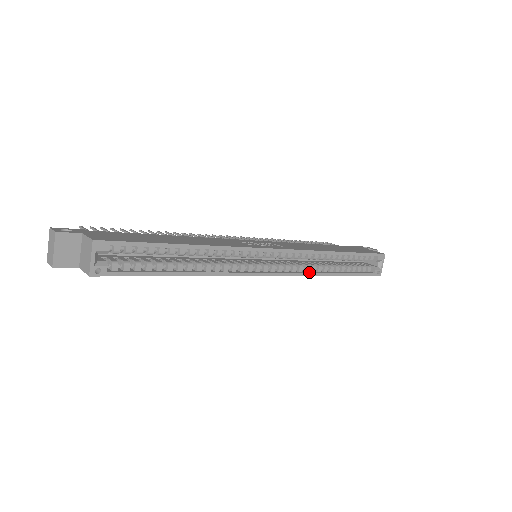
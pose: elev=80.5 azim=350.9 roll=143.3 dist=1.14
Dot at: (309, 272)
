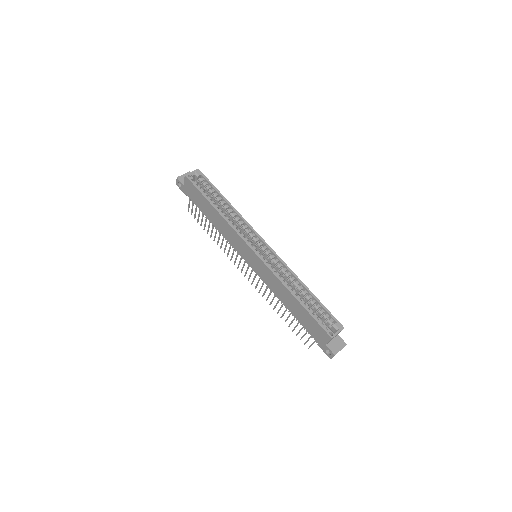
Dot at: (278, 276)
